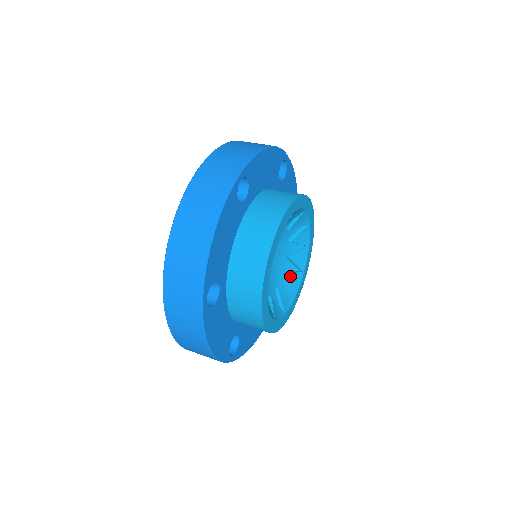
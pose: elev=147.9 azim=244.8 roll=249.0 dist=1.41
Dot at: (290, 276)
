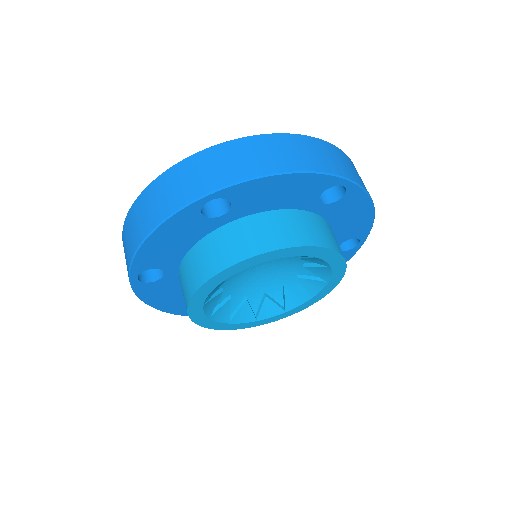
Dot at: (291, 293)
